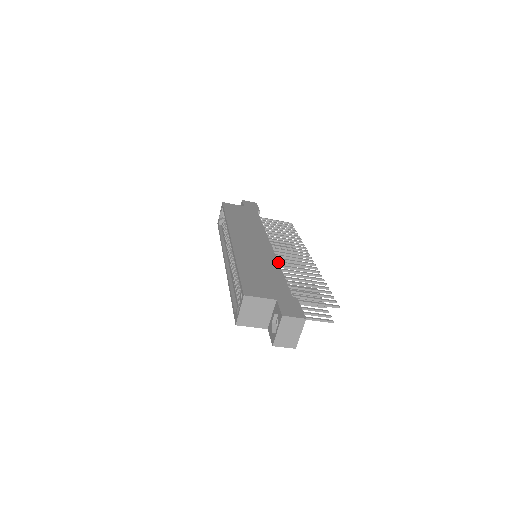
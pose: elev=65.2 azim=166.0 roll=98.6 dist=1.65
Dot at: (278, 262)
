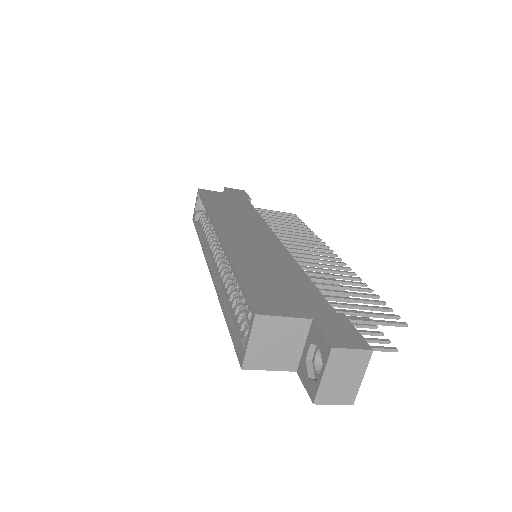
Dot at: (295, 260)
